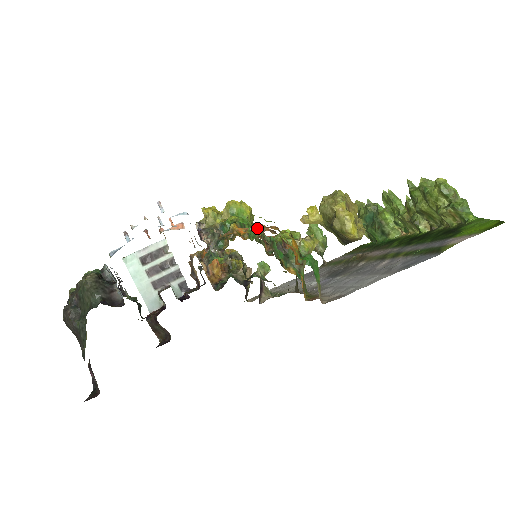
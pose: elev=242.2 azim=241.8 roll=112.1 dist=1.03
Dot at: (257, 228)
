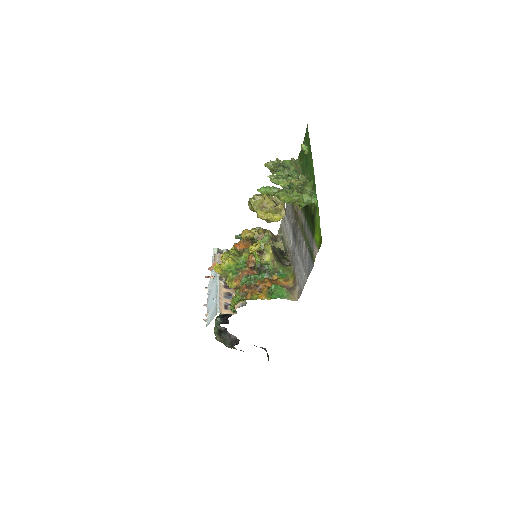
Dot at: (243, 294)
